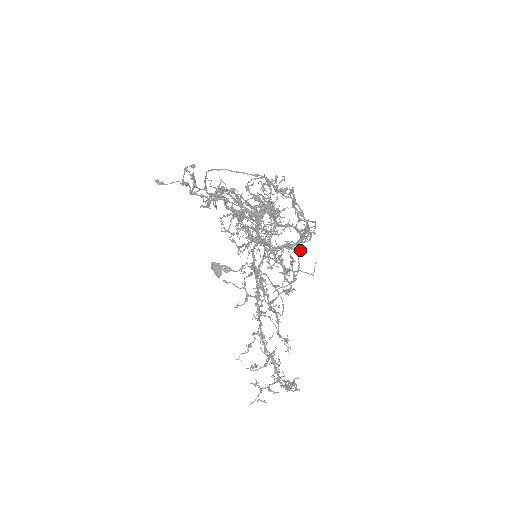
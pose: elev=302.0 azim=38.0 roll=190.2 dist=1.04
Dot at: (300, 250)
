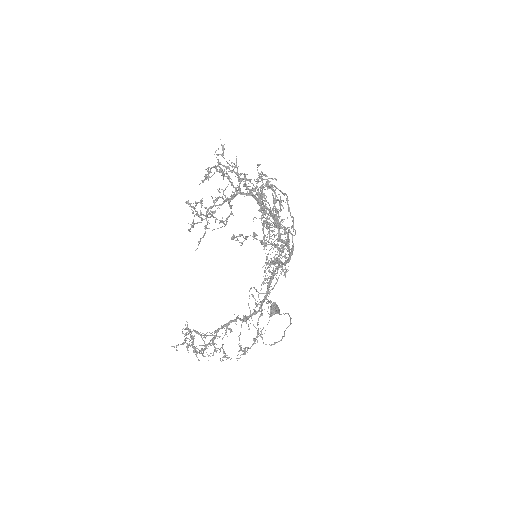
Dot at: (255, 234)
